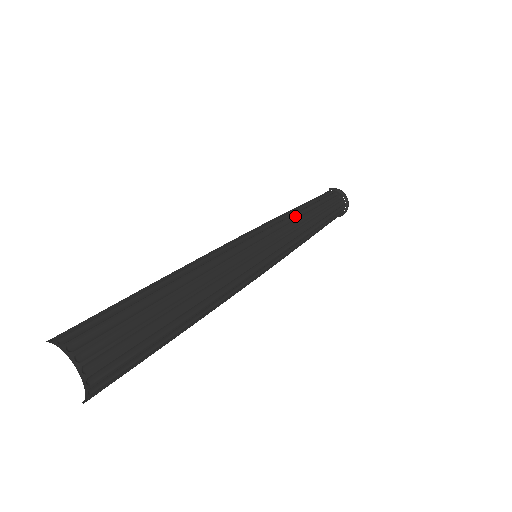
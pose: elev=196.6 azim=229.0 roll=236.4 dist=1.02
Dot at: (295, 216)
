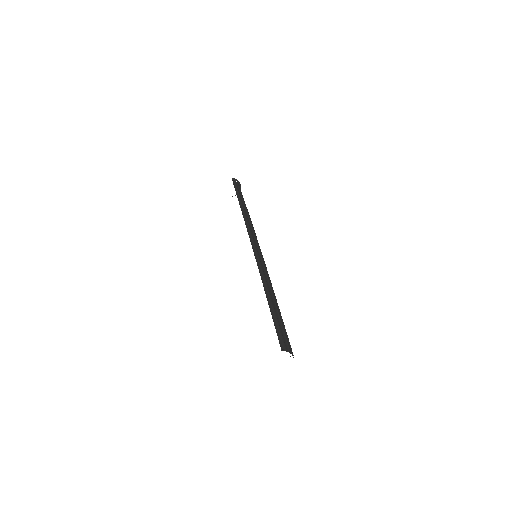
Dot at: (249, 216)
